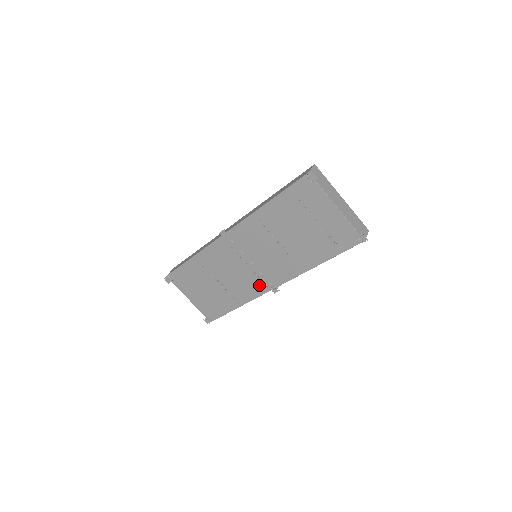
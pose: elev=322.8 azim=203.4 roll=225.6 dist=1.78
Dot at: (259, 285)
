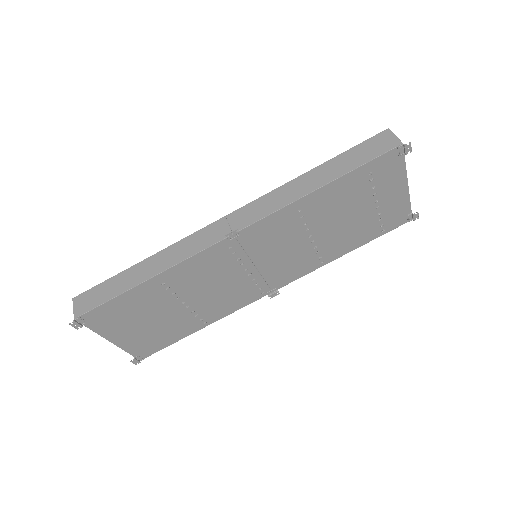
Dot at: (251, 293)
